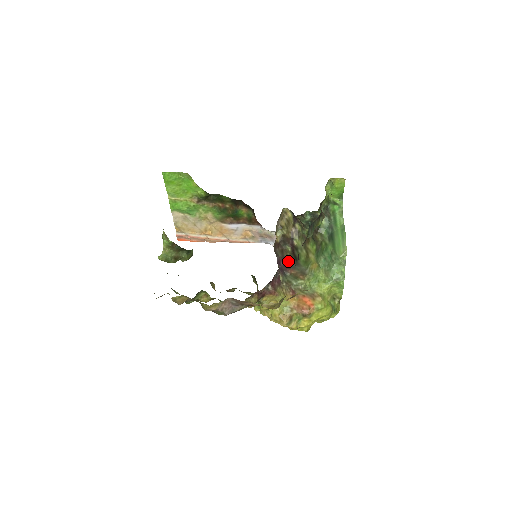
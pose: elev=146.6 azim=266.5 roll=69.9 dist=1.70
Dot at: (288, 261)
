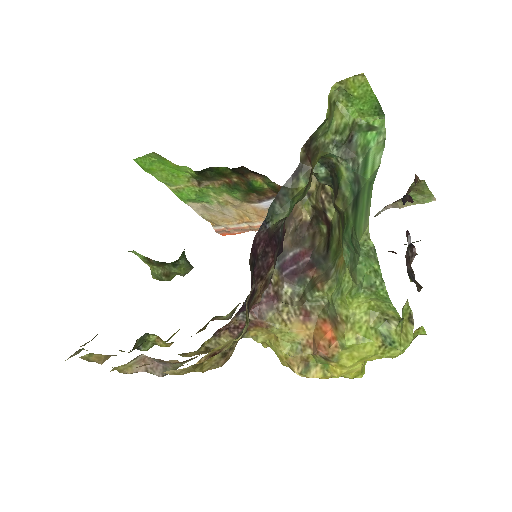
Dot at: (316, 253)
